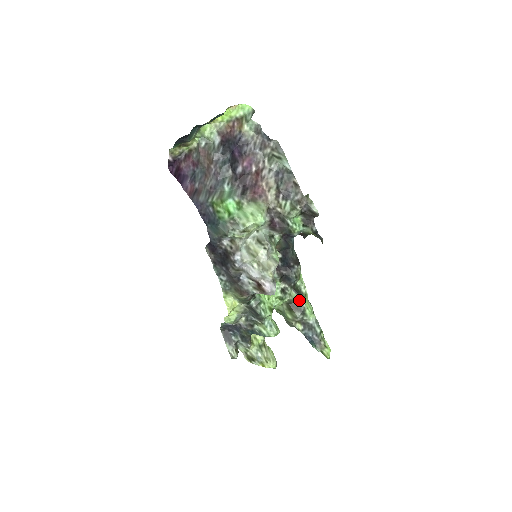
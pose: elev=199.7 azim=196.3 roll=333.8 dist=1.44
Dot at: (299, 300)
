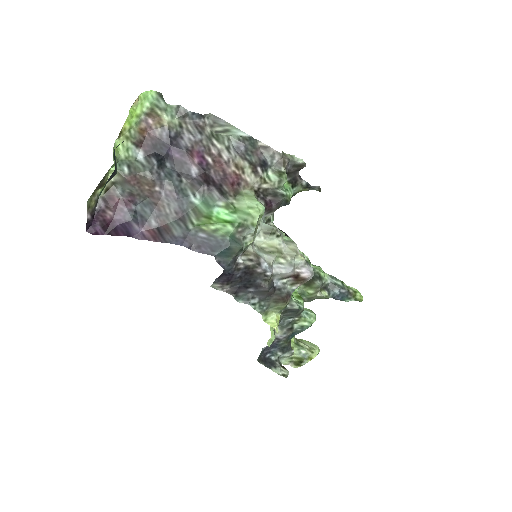
Dot at: occluded
